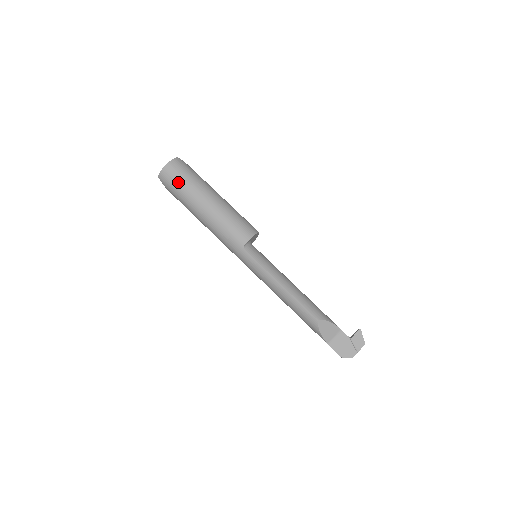
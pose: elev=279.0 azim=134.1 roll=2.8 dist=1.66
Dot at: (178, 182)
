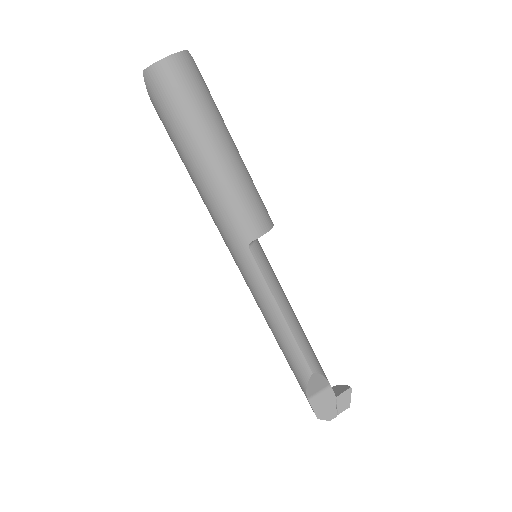
Dot at: (178, 98)
